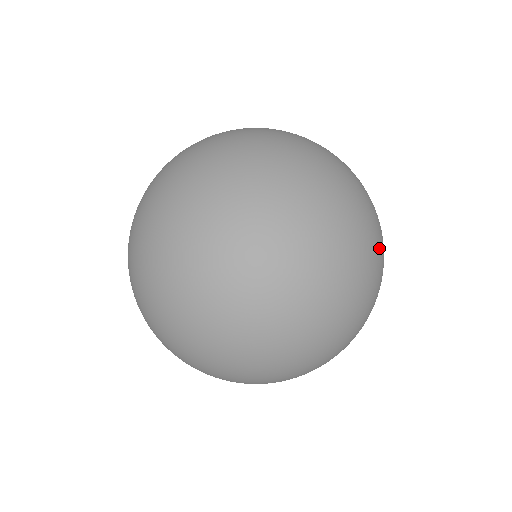
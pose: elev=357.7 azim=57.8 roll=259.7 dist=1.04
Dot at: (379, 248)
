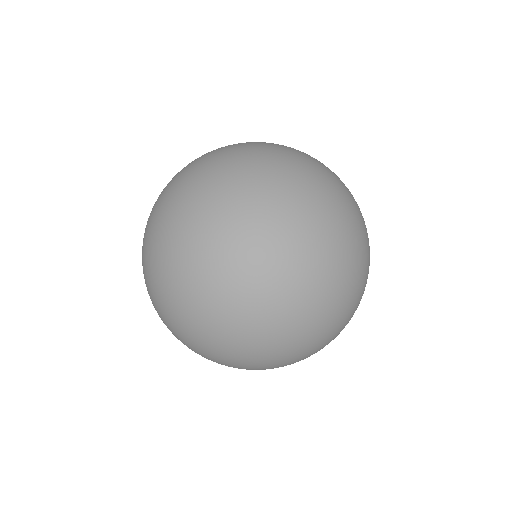
Dot at: (313, 279)
